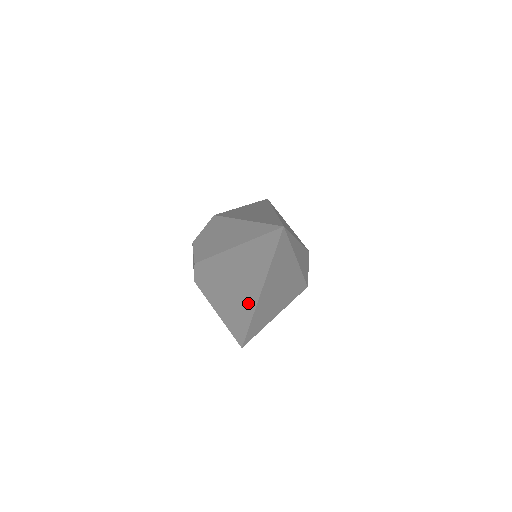
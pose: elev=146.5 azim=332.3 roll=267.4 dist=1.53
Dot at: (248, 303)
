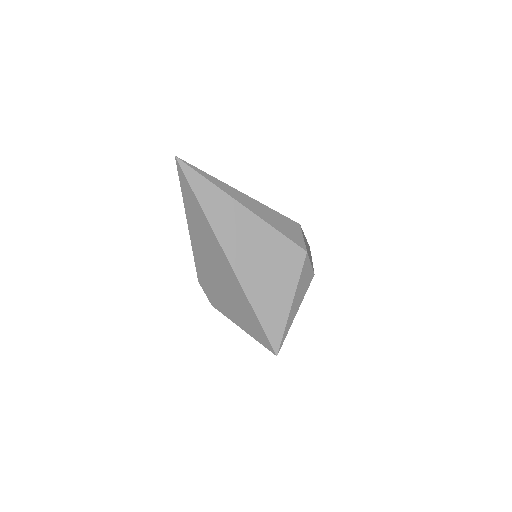
Dot at: (231, 277)
